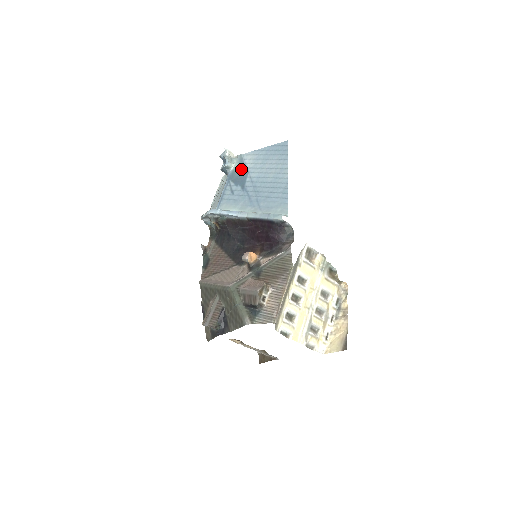
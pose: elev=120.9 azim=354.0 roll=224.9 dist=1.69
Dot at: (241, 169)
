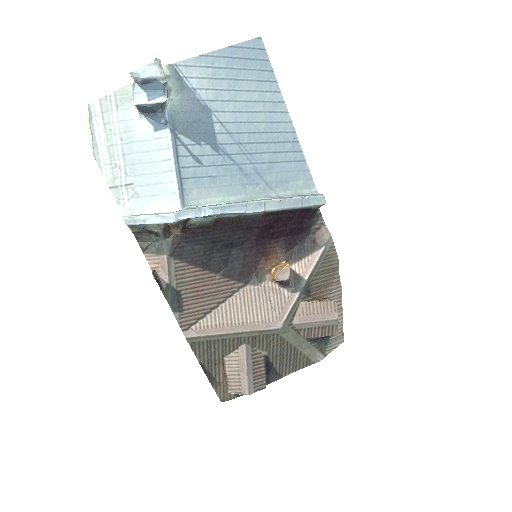
Dot at: (191, 104)
